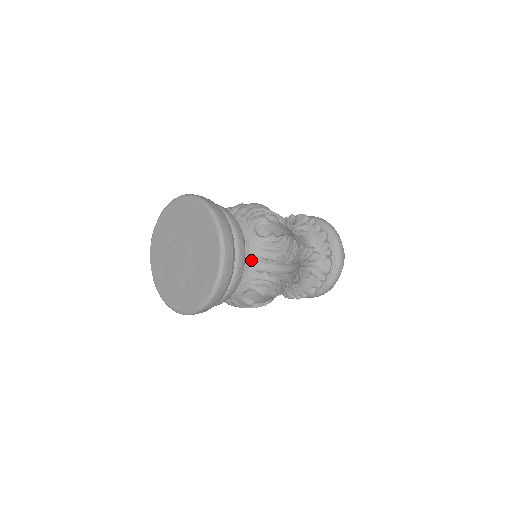
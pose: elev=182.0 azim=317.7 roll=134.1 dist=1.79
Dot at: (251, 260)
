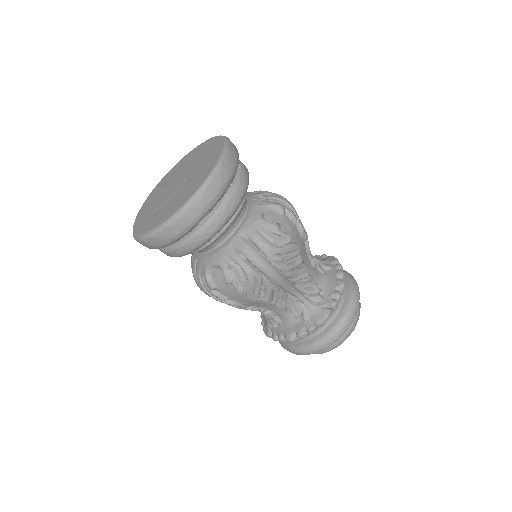
Dot at: (238, 234)
